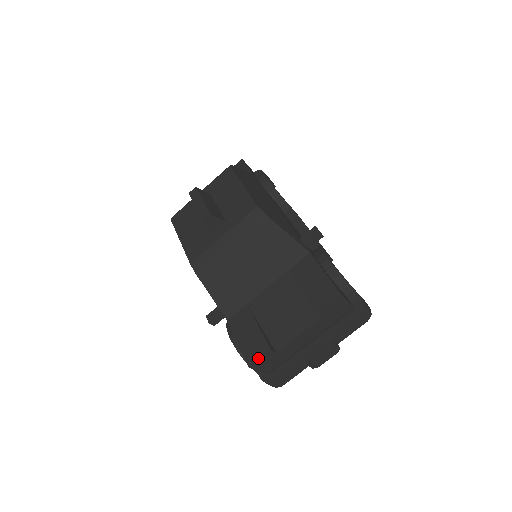
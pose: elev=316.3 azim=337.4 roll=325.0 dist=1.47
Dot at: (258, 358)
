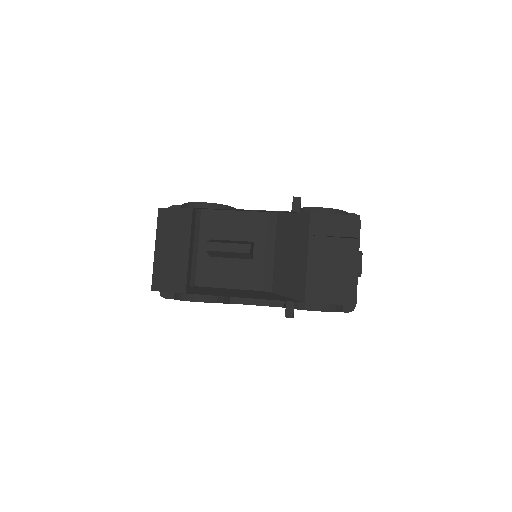
Dot at: (354, 295)
